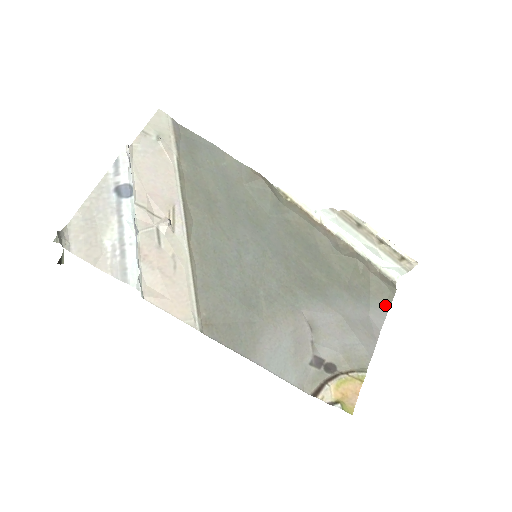
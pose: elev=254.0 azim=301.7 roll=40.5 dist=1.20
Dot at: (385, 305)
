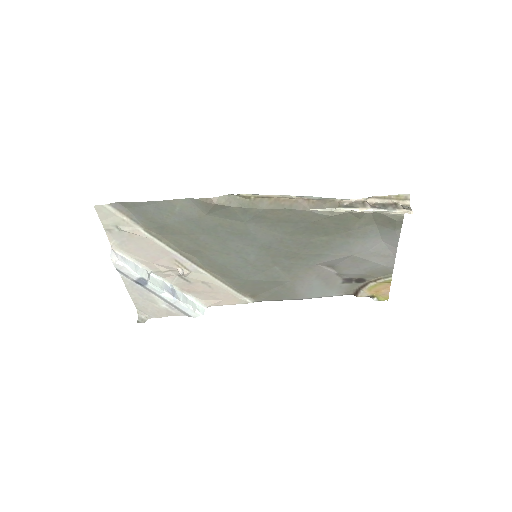
Dot at: (395, 231)
